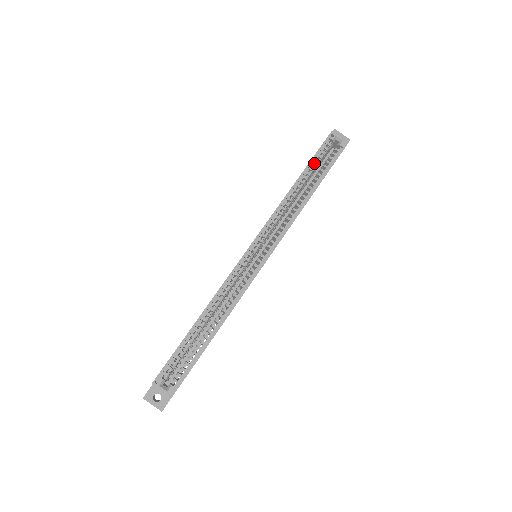
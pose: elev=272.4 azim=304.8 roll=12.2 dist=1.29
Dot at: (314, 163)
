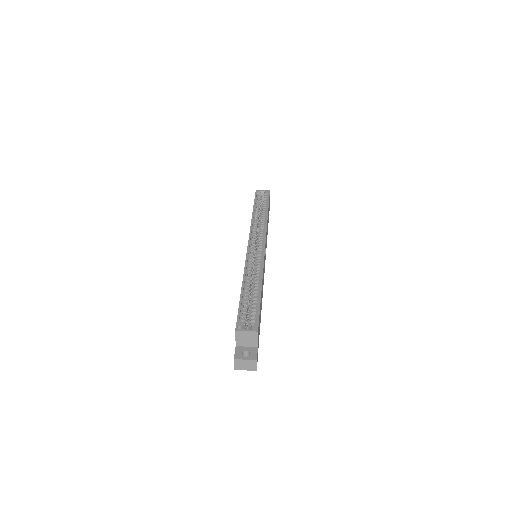
Dot at: occluded
